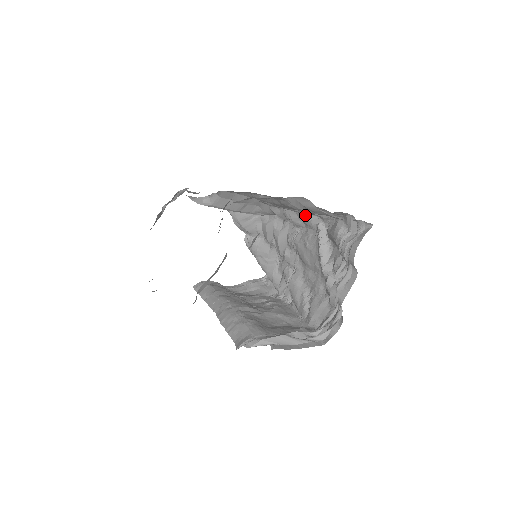
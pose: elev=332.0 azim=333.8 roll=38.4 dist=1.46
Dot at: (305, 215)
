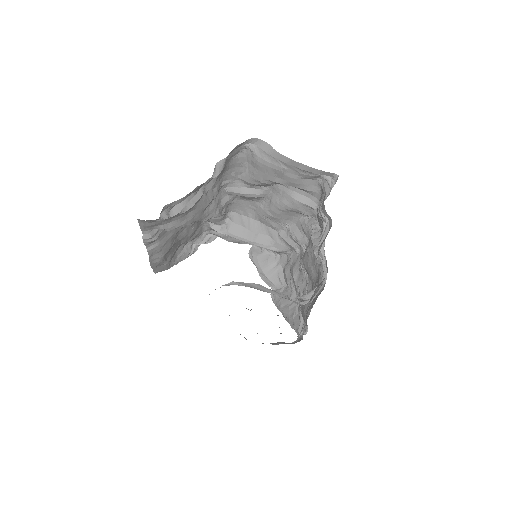
Dot at: (303, 223)
